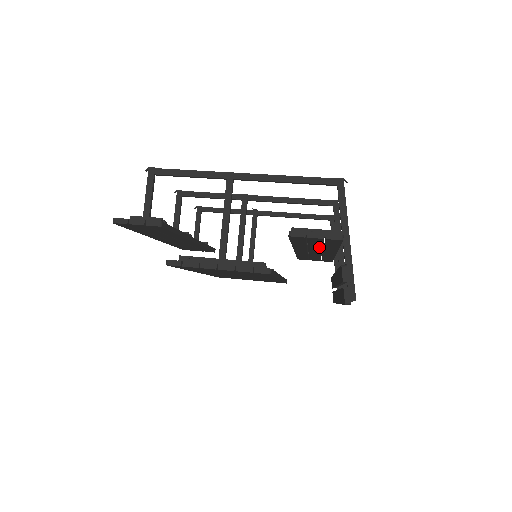
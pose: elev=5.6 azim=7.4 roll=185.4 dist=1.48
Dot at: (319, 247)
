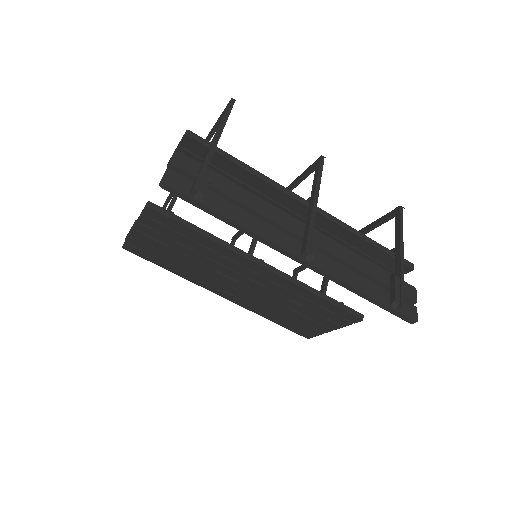
Dot at: (249, 190)
